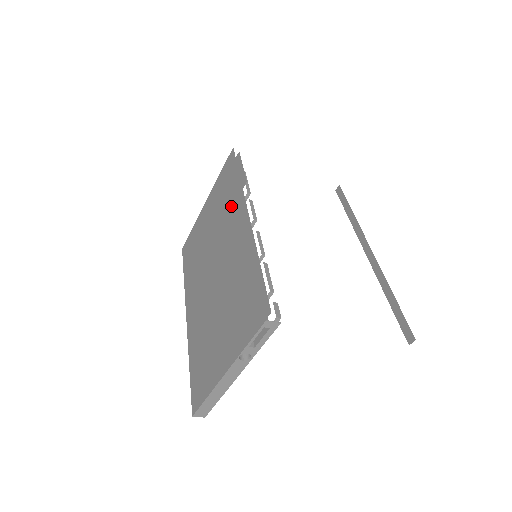
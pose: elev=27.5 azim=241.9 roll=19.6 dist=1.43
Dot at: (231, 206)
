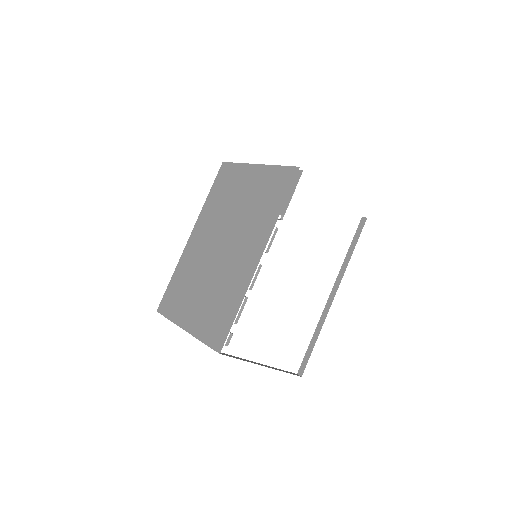
Dot at: (261, 222)
